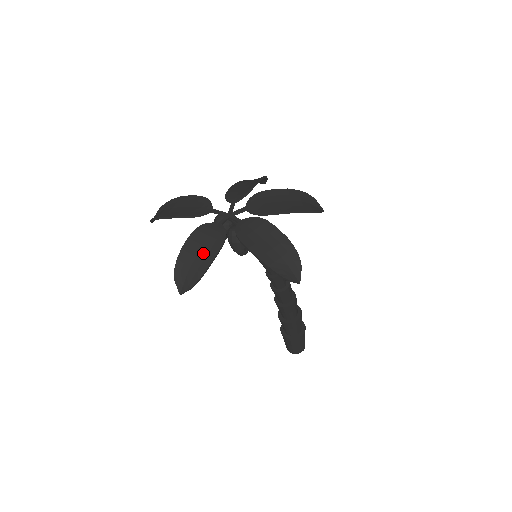
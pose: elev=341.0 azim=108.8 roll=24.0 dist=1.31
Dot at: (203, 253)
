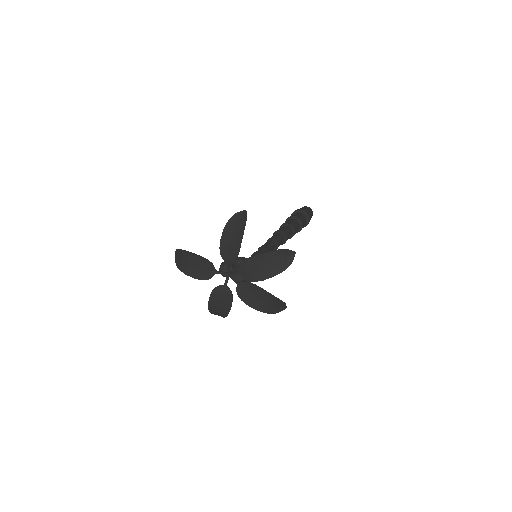
Dot at: (222, 306)
